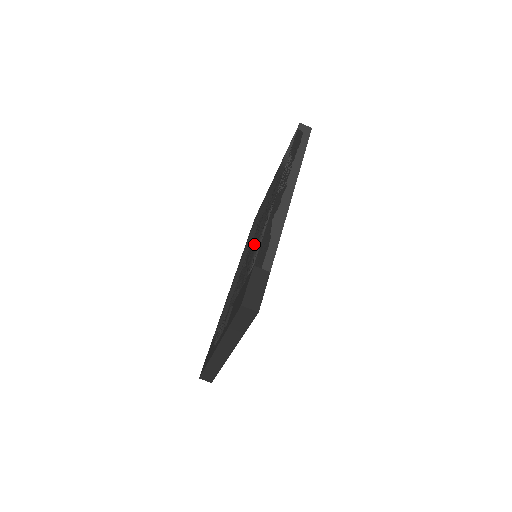
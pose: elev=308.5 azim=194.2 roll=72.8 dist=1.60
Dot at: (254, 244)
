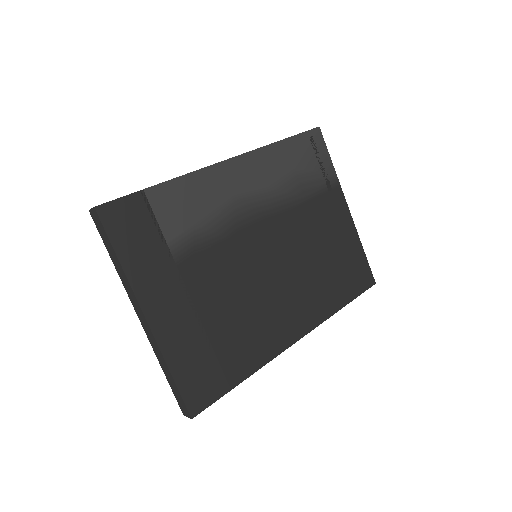
Dot at: occluded
